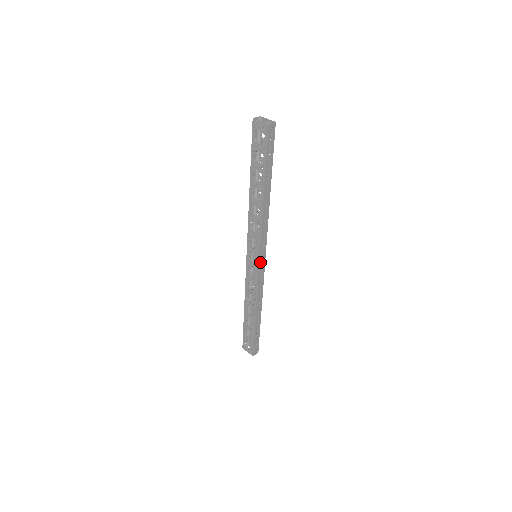
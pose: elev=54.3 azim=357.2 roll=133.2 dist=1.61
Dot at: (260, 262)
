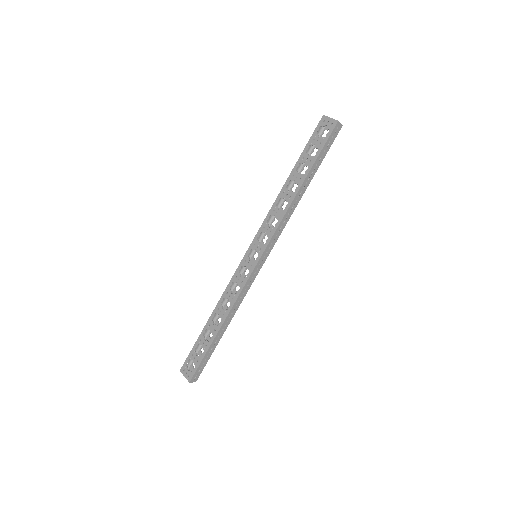
Dot at: (259, 261)
